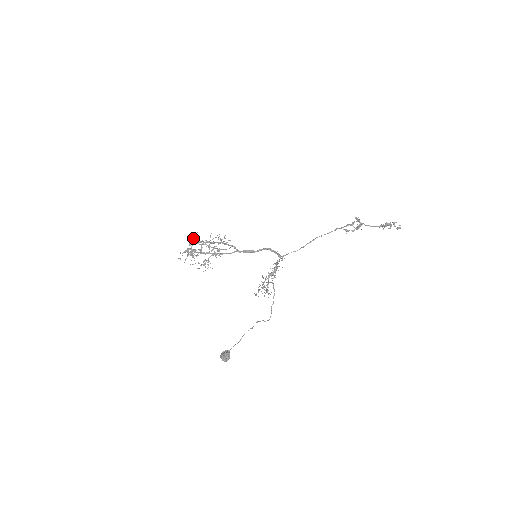
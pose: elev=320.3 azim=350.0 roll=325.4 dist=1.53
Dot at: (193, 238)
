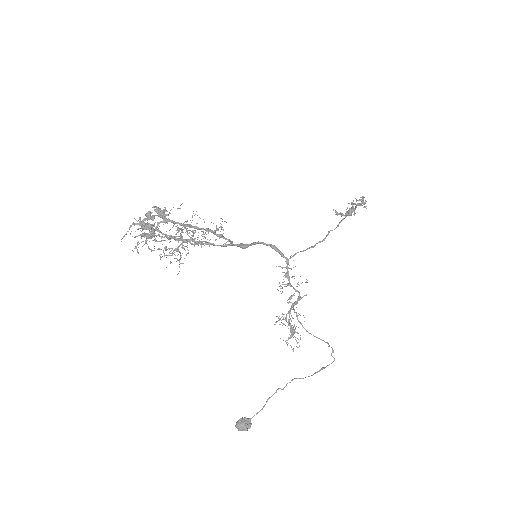
Dot at: (164, 216)
